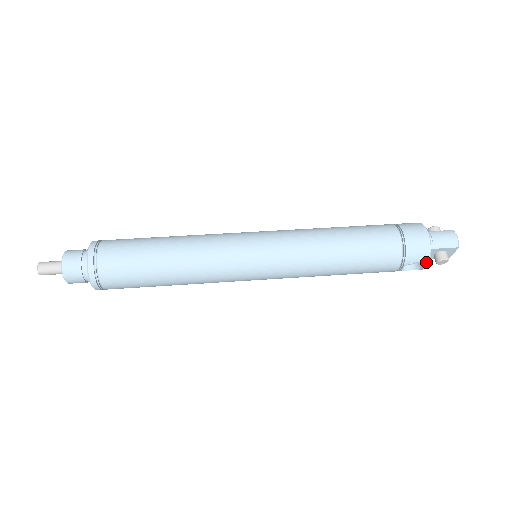
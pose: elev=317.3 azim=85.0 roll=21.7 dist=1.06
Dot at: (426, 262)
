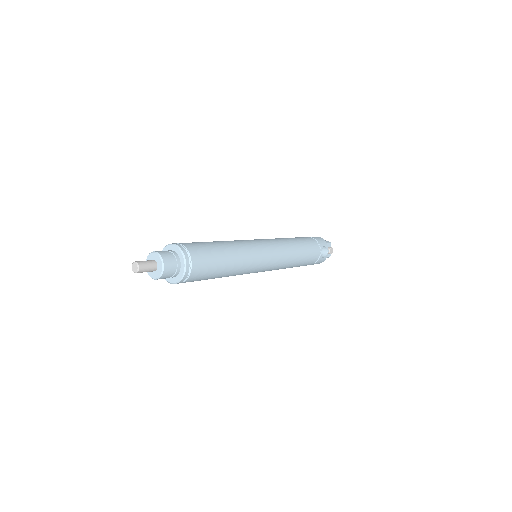
Dot at: (327, 246)
